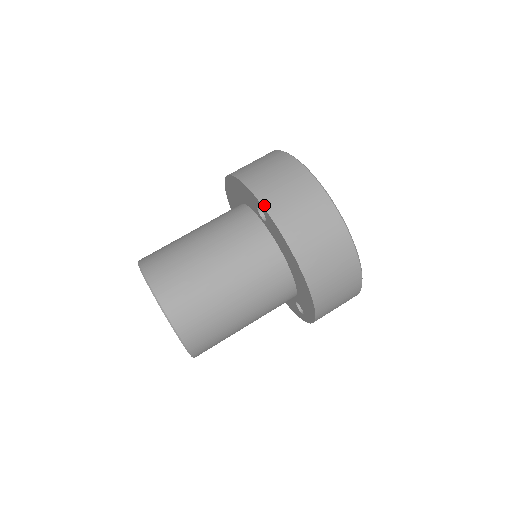
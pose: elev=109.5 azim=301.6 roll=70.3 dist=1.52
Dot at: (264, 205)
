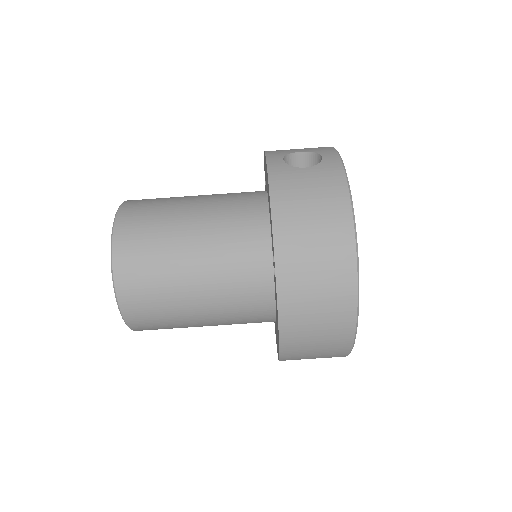
Dot at: (278, 276)
